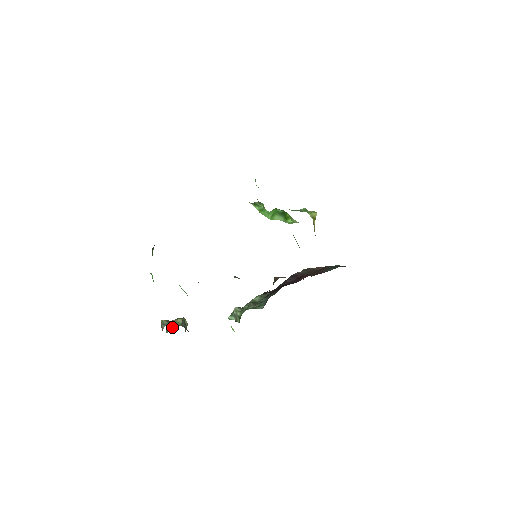
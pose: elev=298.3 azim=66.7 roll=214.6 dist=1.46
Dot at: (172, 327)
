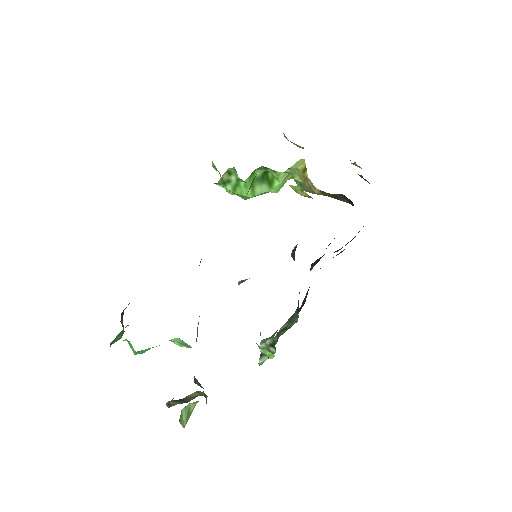
Dot at: (187, 414)
